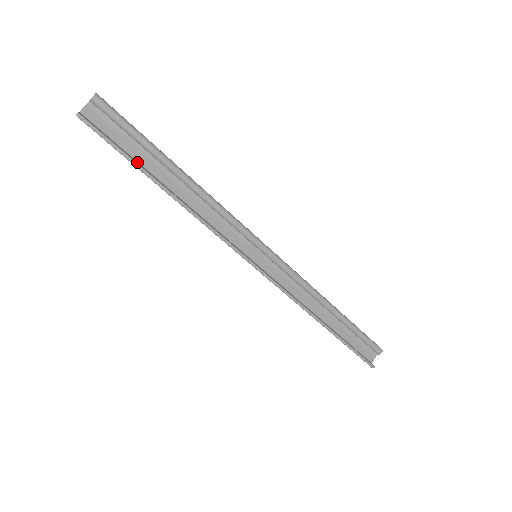
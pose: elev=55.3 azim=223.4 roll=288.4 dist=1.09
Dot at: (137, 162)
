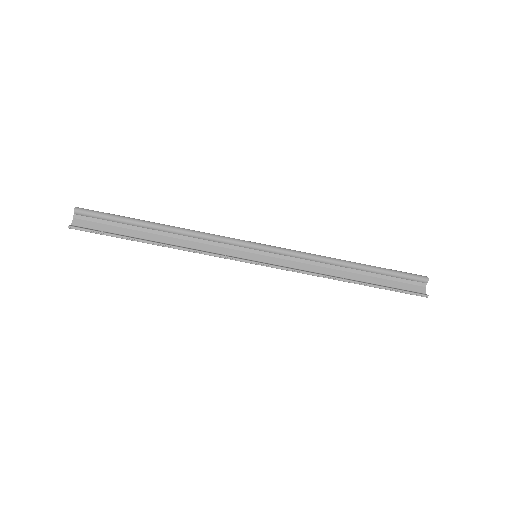
Dot at: (125, 236)
